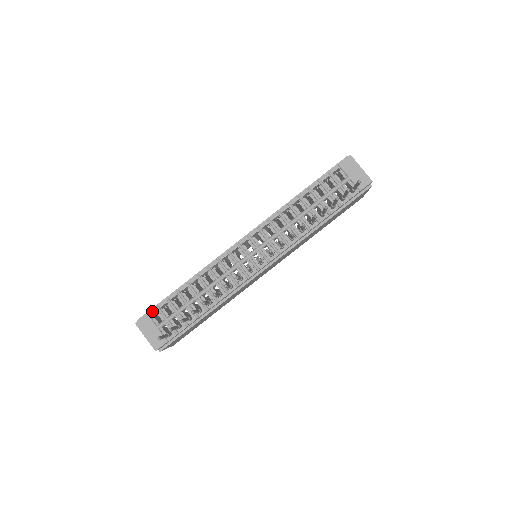
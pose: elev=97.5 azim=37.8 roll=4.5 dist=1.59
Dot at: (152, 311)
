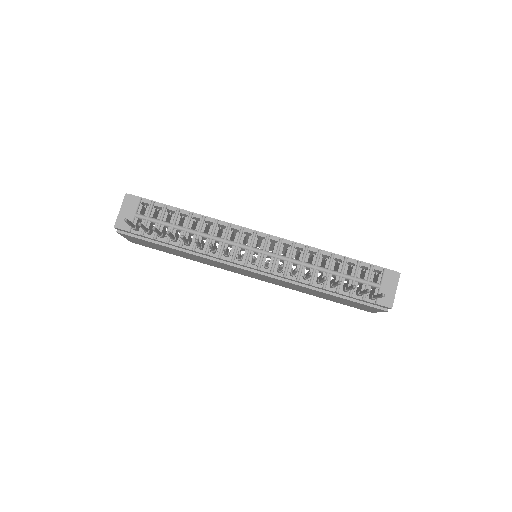
Dot at: (146, 200)
